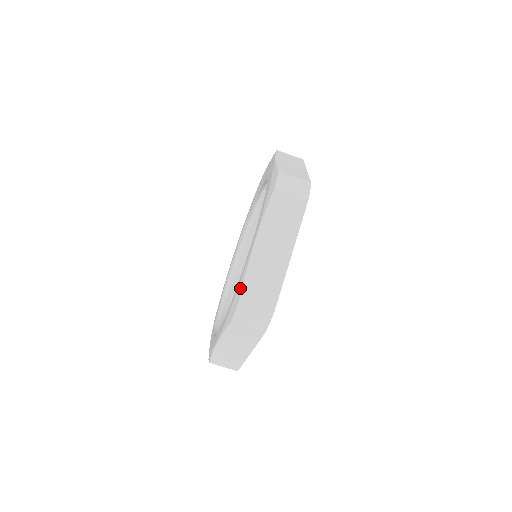
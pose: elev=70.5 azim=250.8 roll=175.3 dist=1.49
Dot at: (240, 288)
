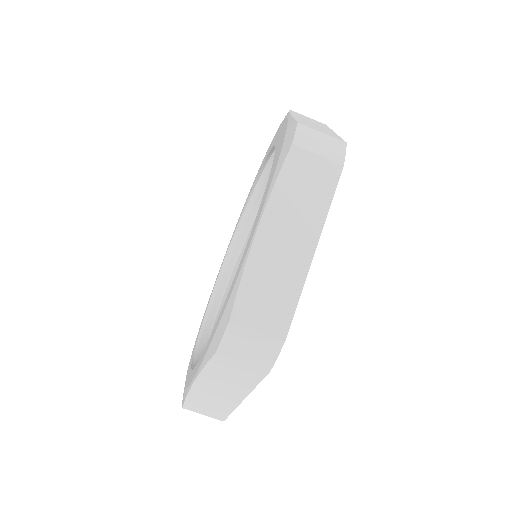
Dot at: (184, 397)
